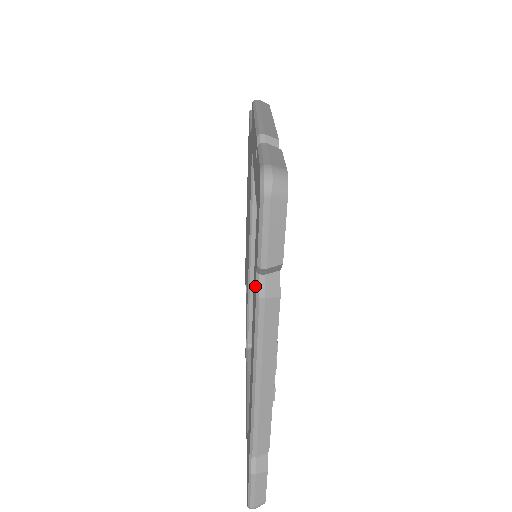
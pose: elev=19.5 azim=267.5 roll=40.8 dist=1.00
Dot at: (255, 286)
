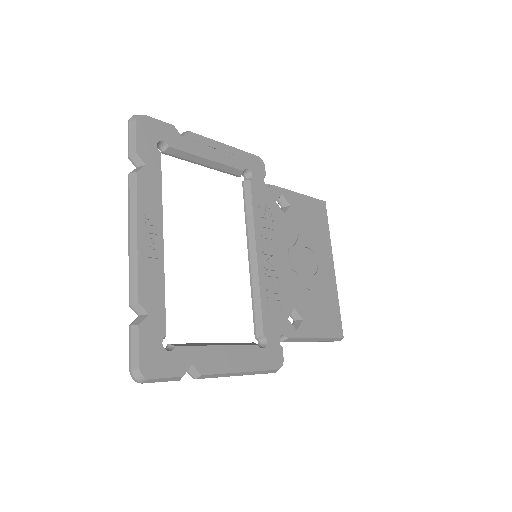
Dot at: occluded
